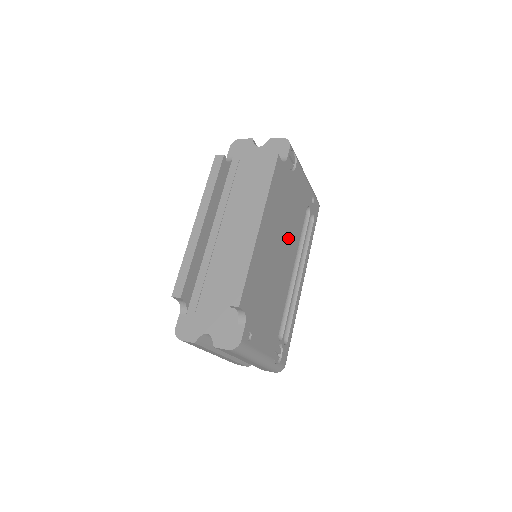
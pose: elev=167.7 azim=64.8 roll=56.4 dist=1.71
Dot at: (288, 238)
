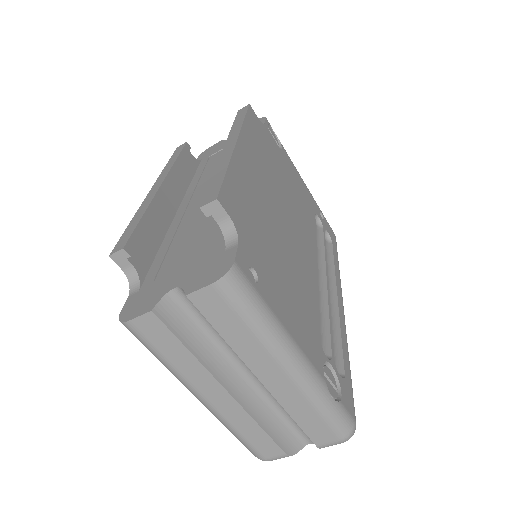
Dot at: (294, 215)
